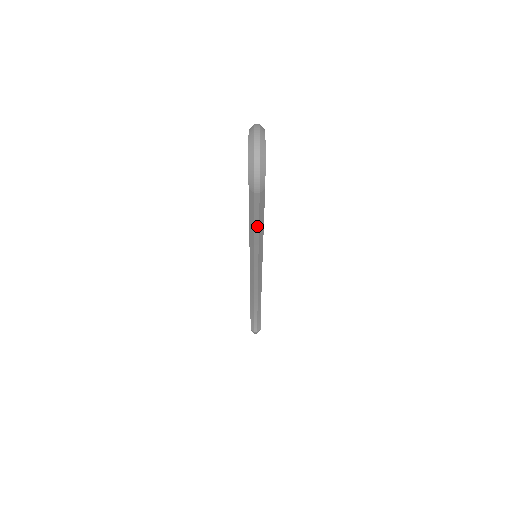
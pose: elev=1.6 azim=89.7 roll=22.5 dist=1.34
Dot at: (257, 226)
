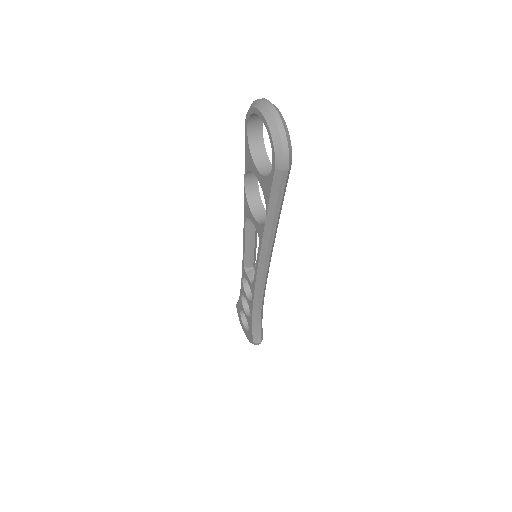
Dot at: (277, 213)
